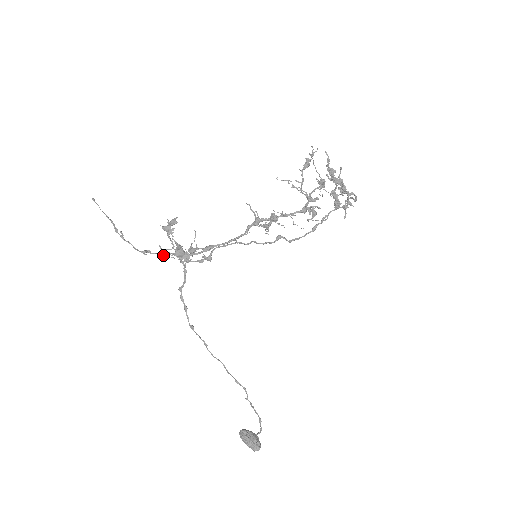
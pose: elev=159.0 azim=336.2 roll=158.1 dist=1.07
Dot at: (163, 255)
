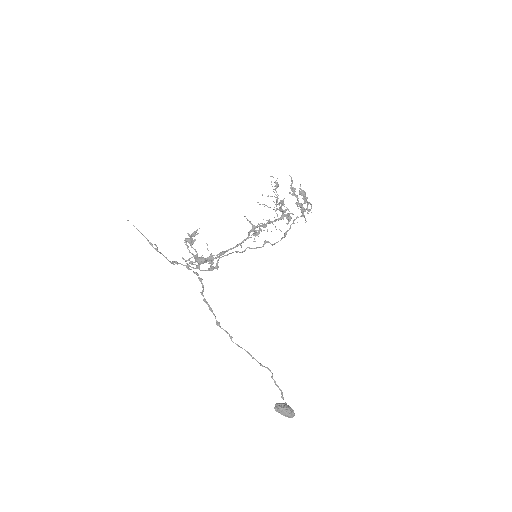
Dot at: (187, 264)
